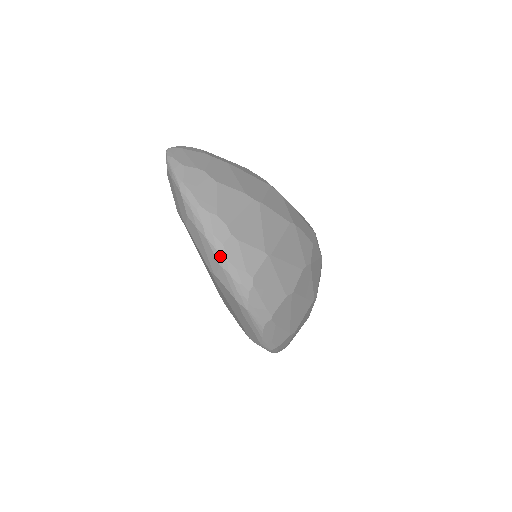
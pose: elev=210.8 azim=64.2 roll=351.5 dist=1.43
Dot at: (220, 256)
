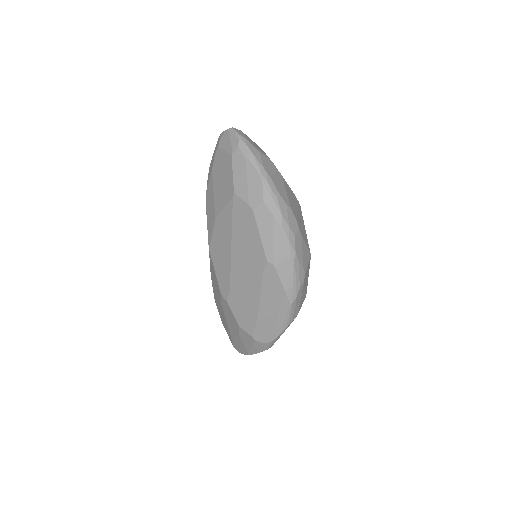
Dot at: (291, 247)
